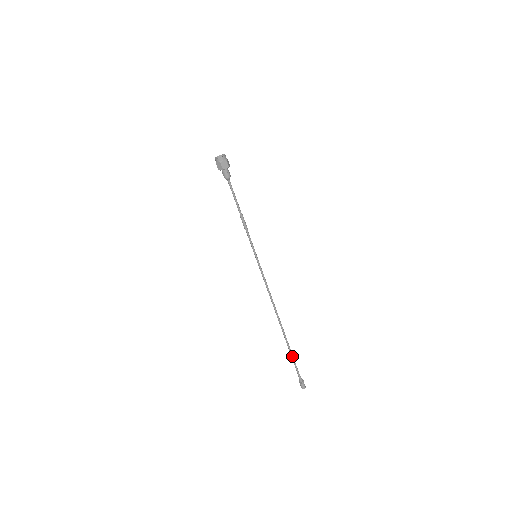
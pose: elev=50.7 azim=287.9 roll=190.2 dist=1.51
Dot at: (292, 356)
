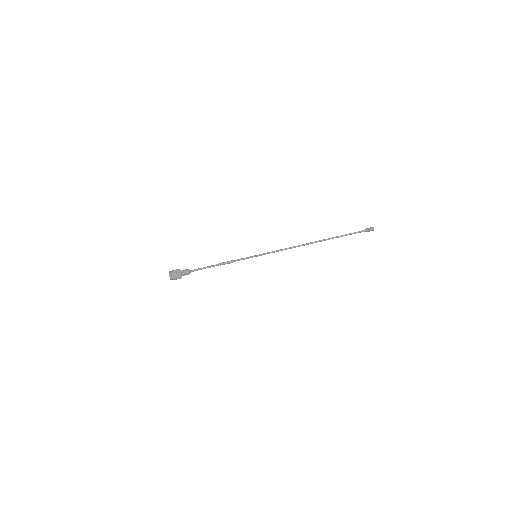
Dot at: occluded
